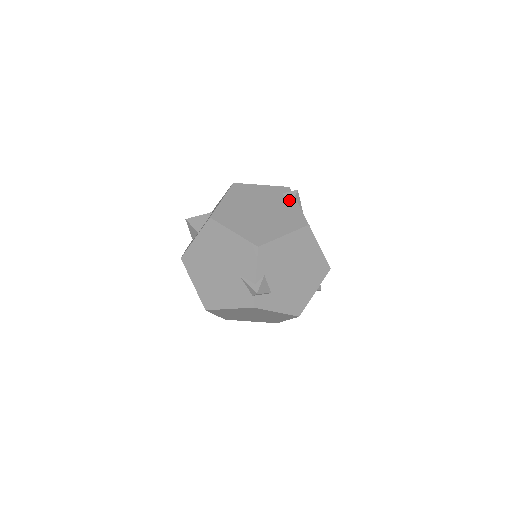
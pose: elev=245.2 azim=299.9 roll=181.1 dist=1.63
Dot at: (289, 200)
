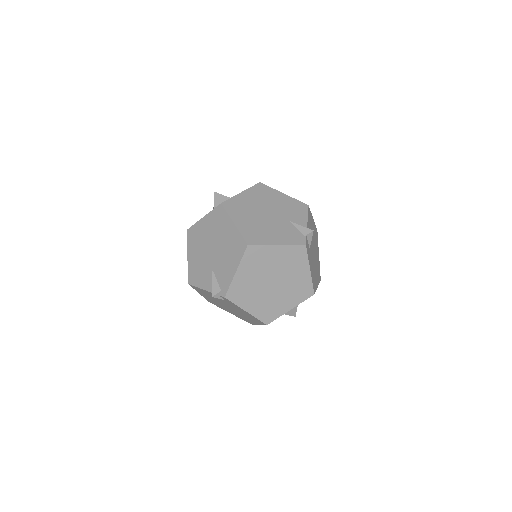
Dot at: occluded
